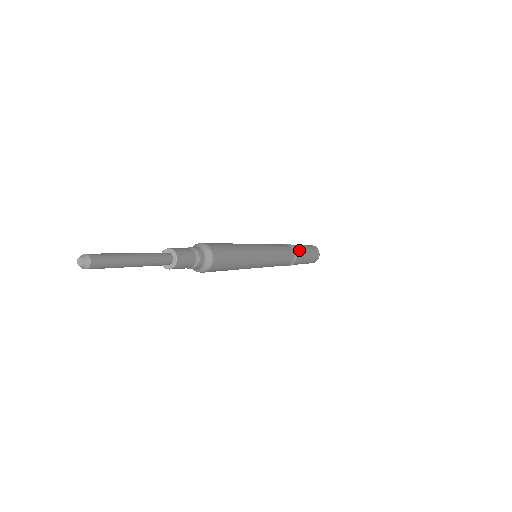
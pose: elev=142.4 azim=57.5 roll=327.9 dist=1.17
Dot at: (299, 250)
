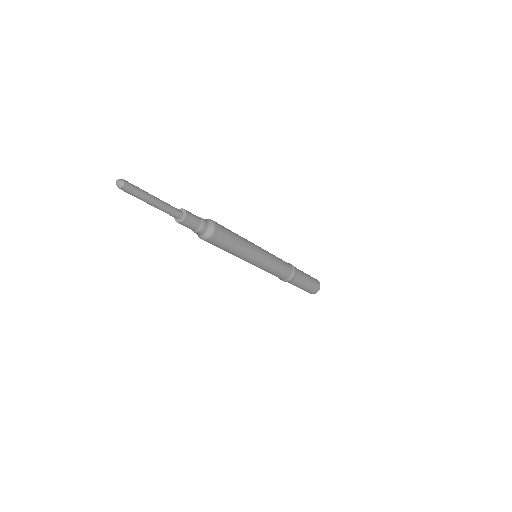
Dot at: (297, 279)
